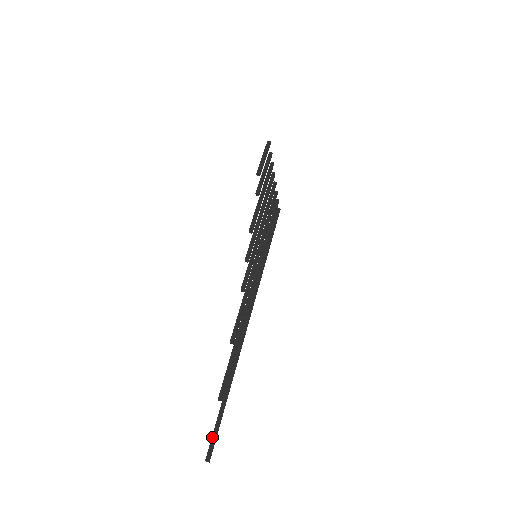
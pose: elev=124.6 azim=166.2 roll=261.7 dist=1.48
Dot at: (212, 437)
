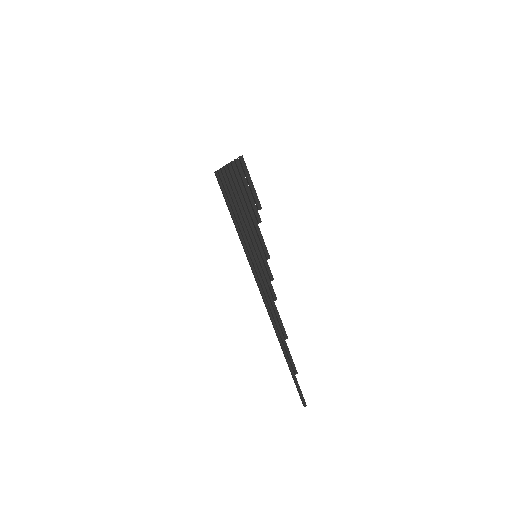
Dot at: (299, 393)
